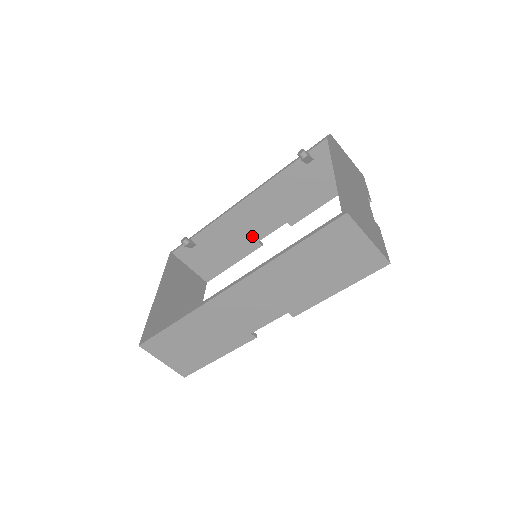
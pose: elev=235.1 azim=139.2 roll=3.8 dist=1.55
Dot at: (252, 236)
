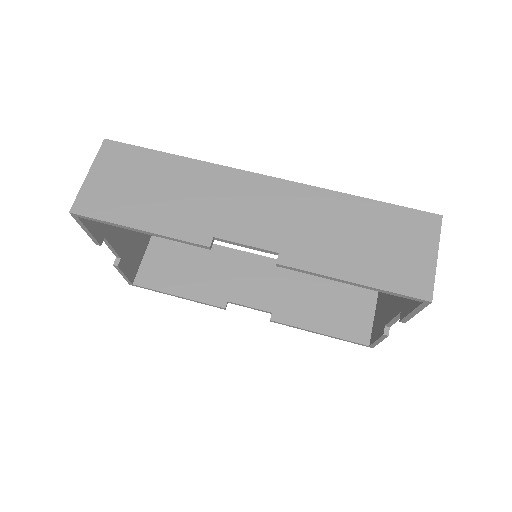
Dot at: (230, 291)
